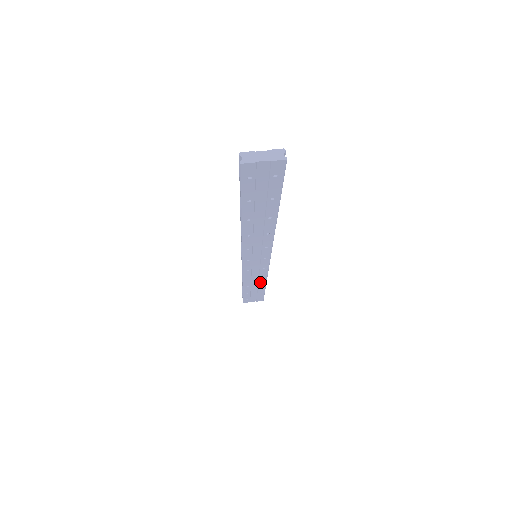
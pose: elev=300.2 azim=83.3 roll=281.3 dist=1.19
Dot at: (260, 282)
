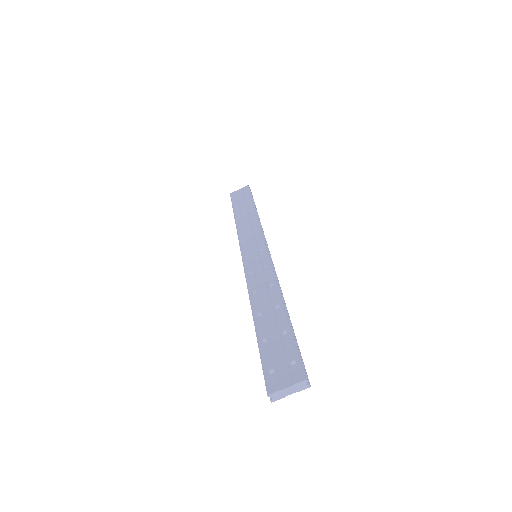
Dot at: occluded
